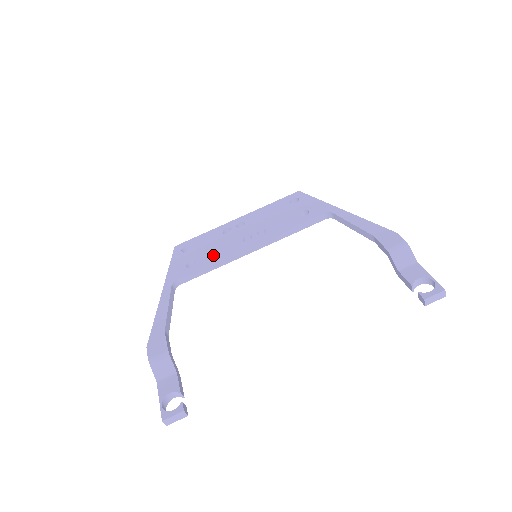
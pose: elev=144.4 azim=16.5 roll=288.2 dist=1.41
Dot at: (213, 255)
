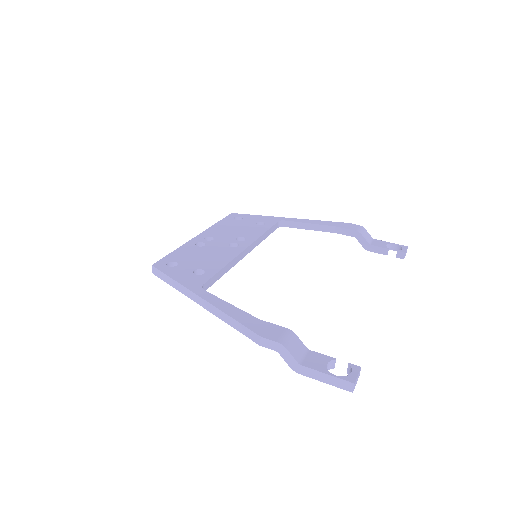
Dot at: (216, 261)
